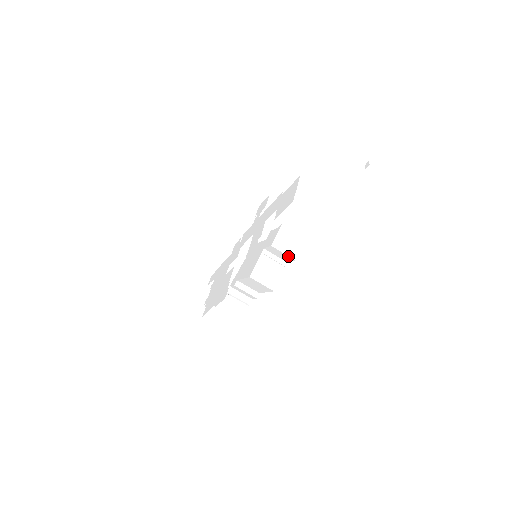
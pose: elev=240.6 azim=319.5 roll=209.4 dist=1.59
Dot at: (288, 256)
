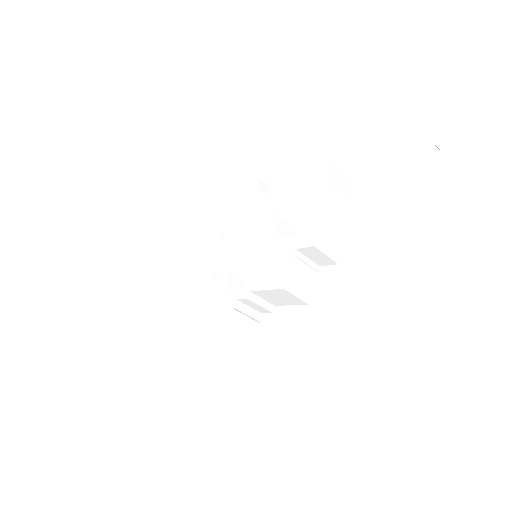
Dot at: (331, 259)
